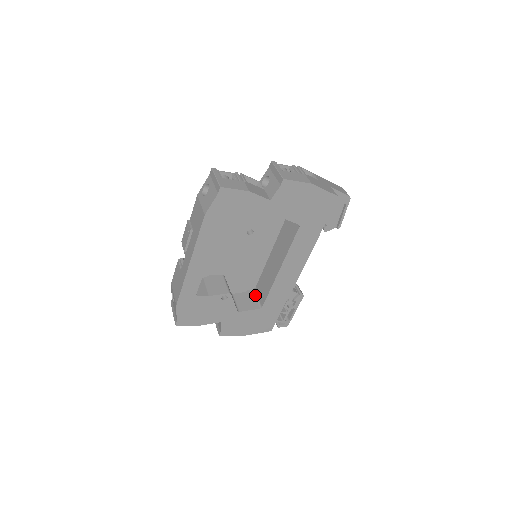
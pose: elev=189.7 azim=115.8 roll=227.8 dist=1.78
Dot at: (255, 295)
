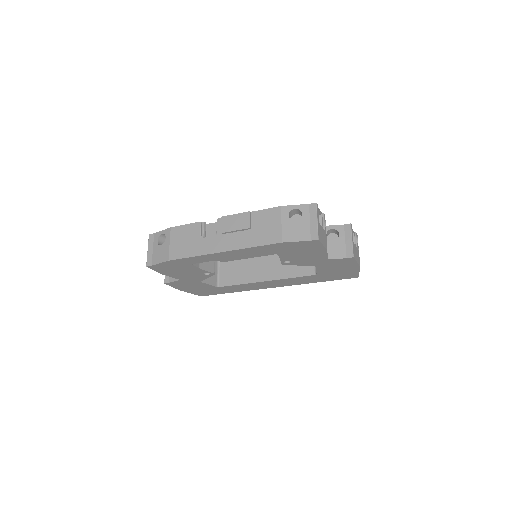
Dot at: (218, 269)
